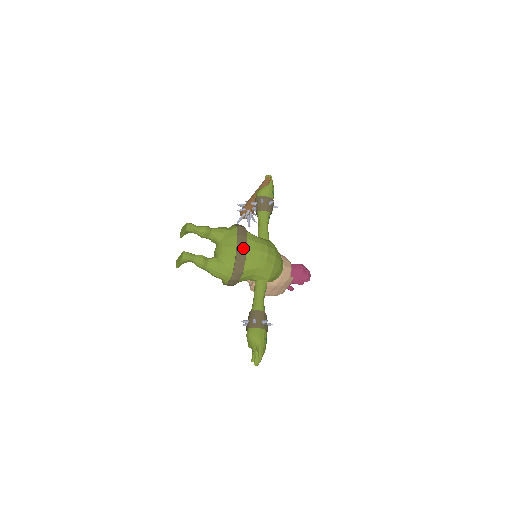
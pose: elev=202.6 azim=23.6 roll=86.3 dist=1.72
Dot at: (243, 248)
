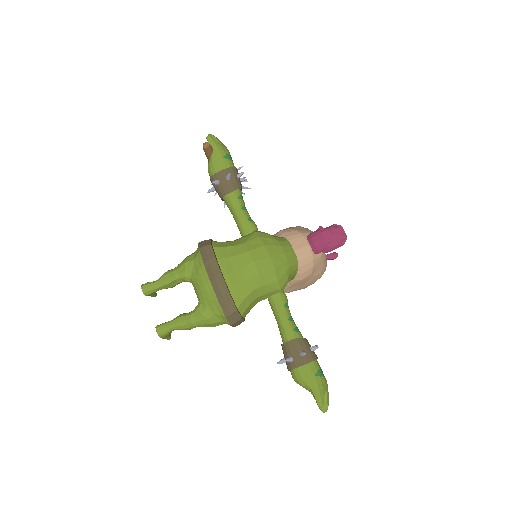
Dot at: (218, 279)
